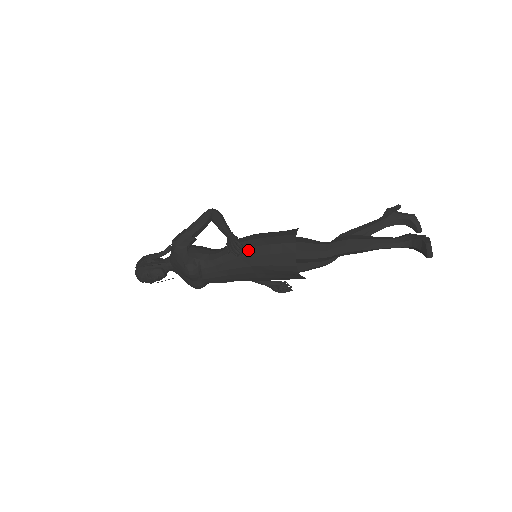
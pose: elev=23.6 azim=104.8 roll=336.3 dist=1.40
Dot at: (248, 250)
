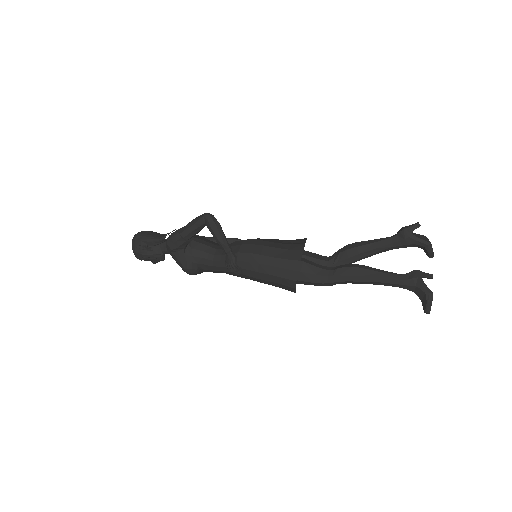
Dot at: (247, 272)
